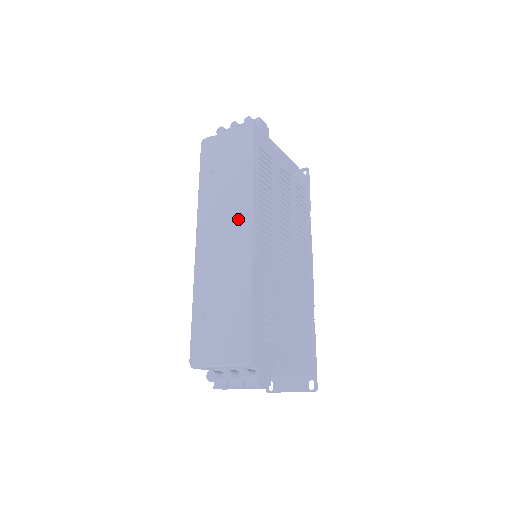
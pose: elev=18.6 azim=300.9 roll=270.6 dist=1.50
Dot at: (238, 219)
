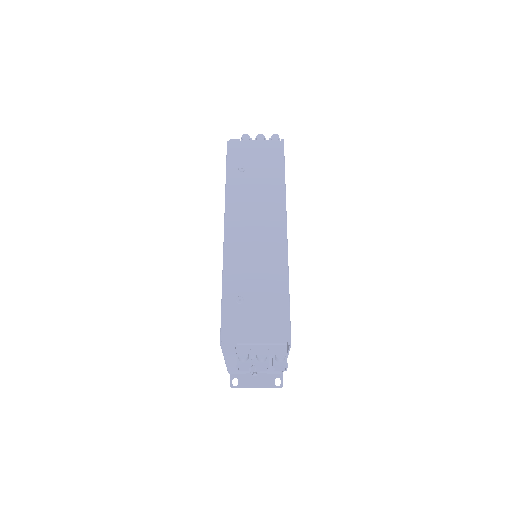
Dot at: (272, 217)
